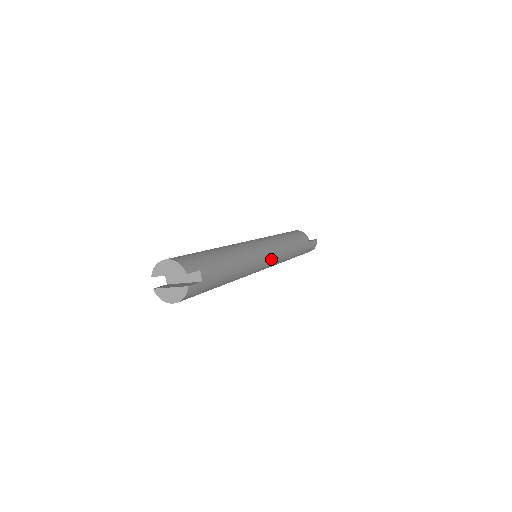
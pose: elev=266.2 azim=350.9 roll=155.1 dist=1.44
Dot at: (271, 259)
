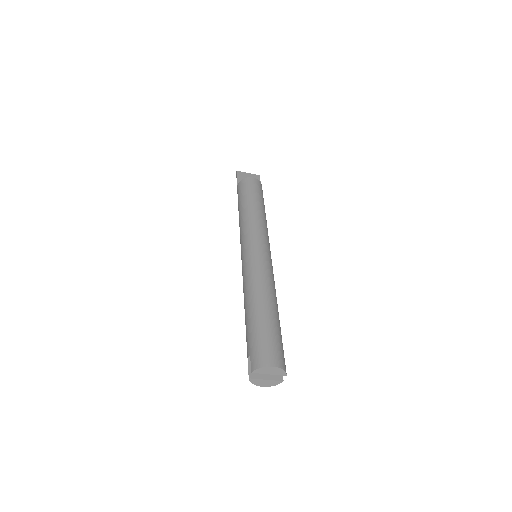
Dot at: occluded
